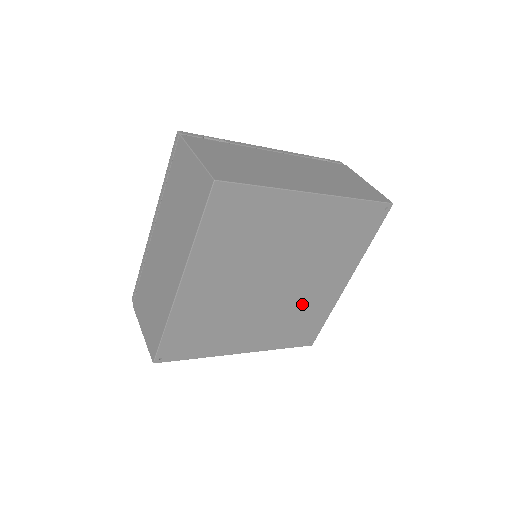
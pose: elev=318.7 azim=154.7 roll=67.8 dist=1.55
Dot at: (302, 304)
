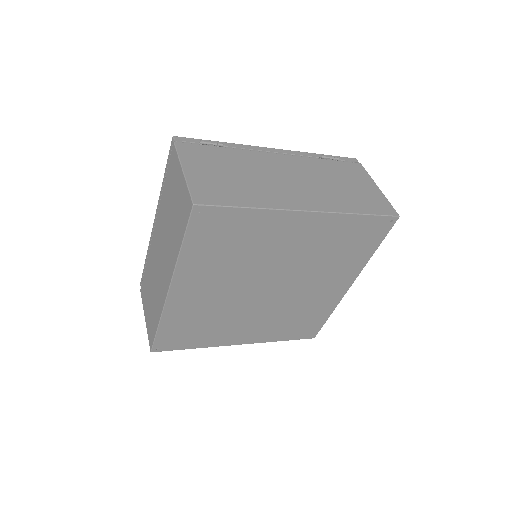
Dot at: (300, 305)
